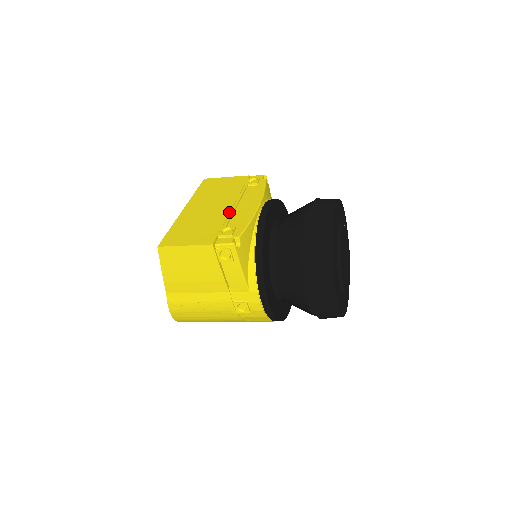
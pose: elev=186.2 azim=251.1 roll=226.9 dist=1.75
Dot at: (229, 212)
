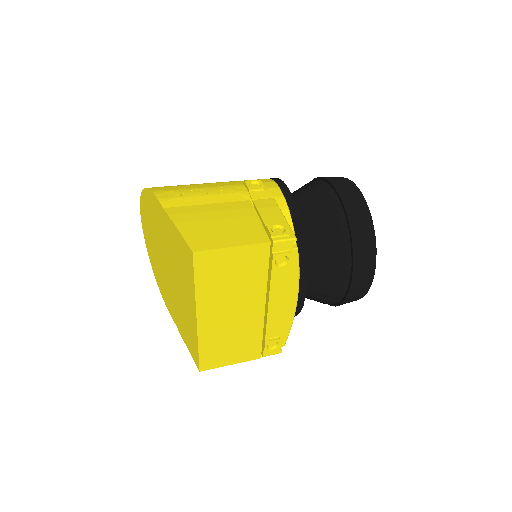
Dot at: occluded
